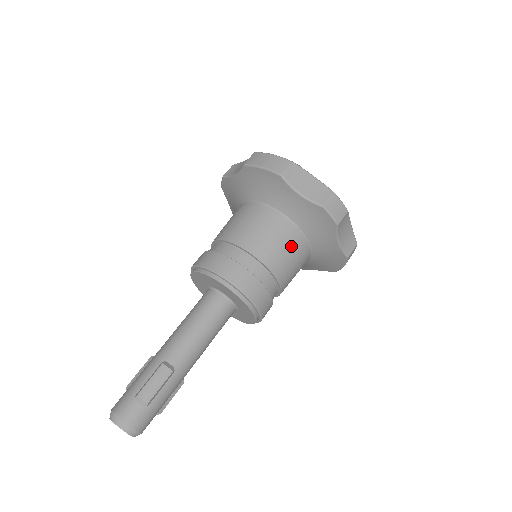
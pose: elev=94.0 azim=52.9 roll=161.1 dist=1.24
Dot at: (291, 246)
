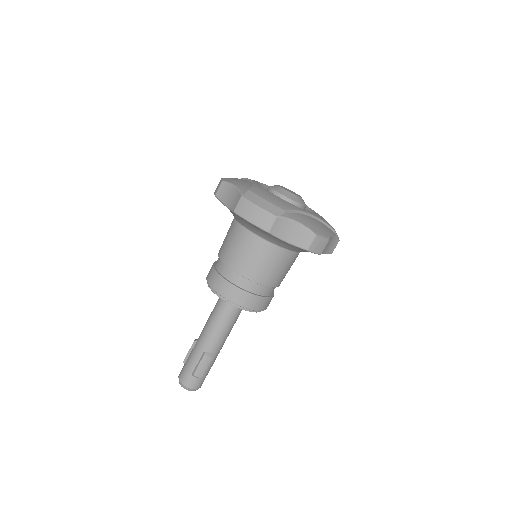
Dot at: (284, 264)
